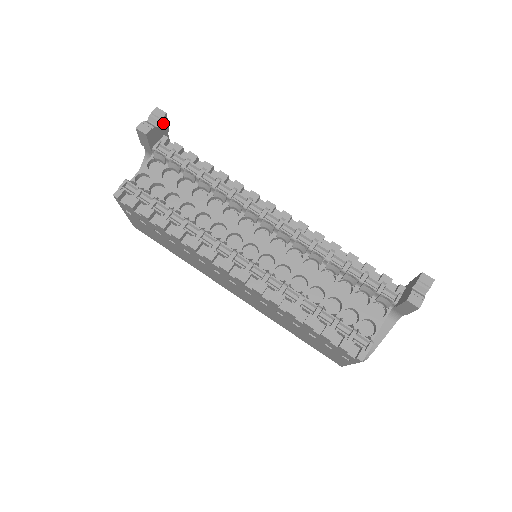
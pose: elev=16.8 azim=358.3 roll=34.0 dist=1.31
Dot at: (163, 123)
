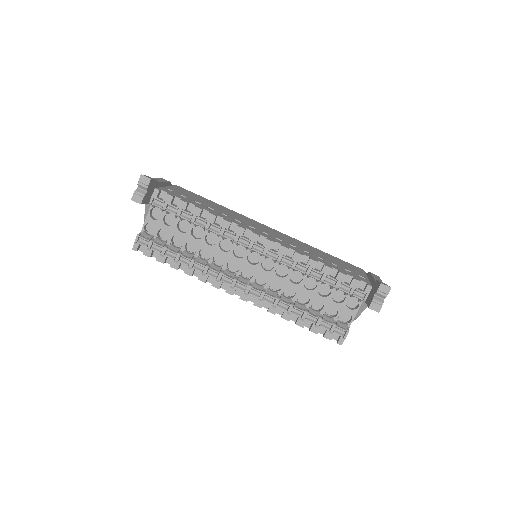
Dot at: (151, 184)
